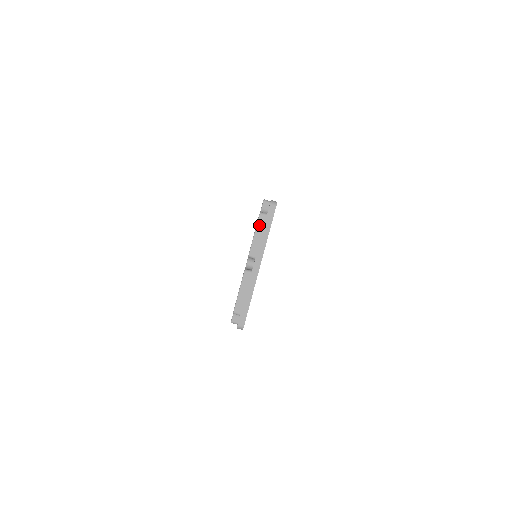
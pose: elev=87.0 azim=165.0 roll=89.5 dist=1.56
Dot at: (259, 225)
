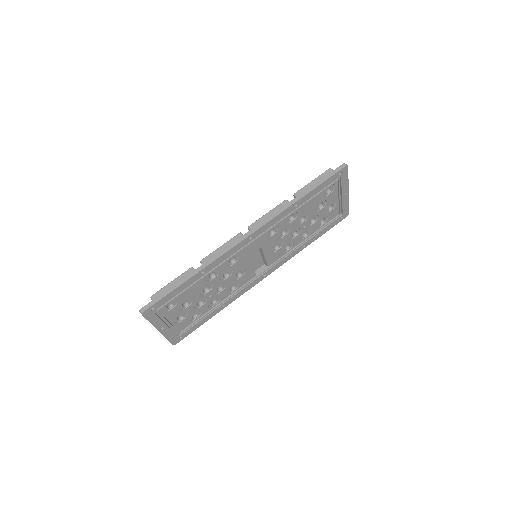
Dot at: occluded
